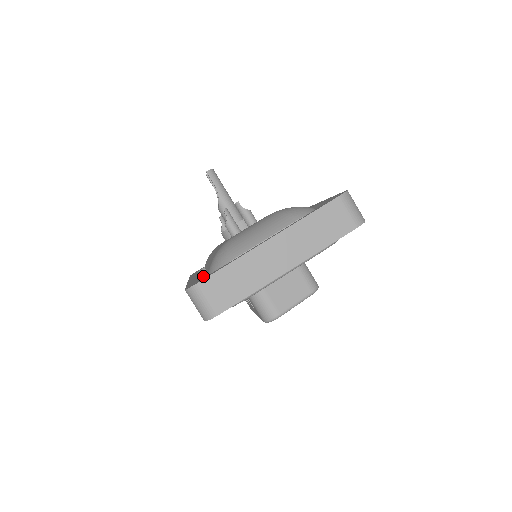
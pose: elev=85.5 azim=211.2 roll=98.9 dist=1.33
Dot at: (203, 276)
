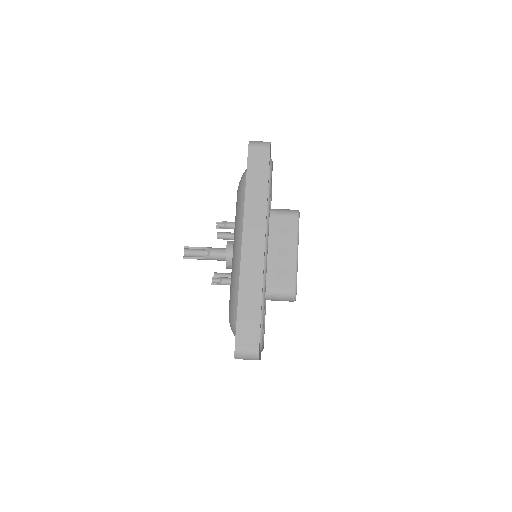
Dot at: occluded
